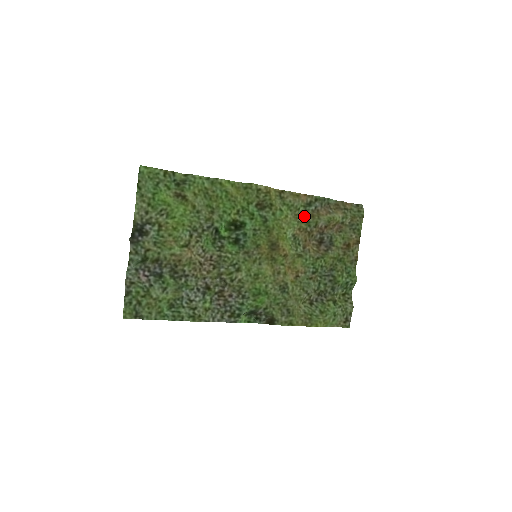
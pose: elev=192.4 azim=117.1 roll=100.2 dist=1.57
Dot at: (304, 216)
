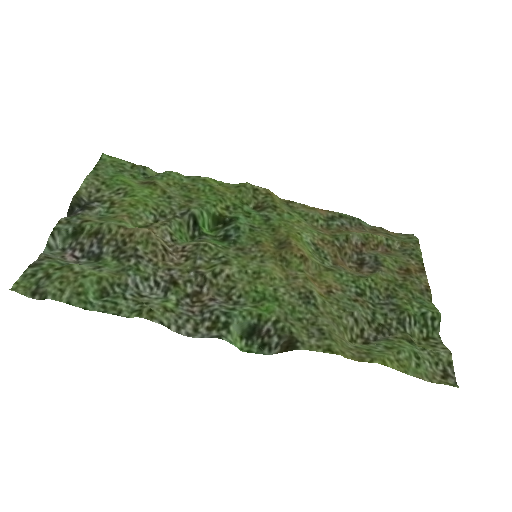
Dot at: (327, 231)
